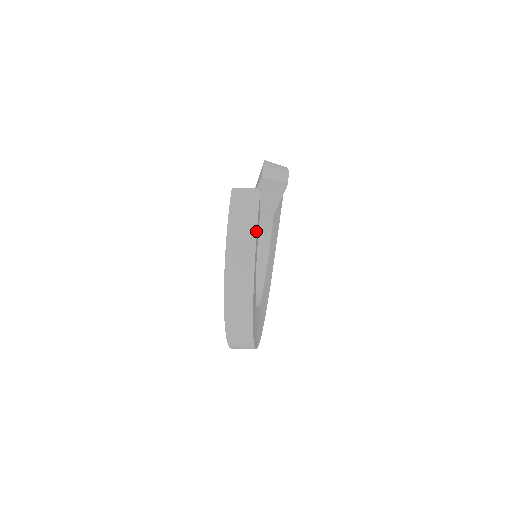
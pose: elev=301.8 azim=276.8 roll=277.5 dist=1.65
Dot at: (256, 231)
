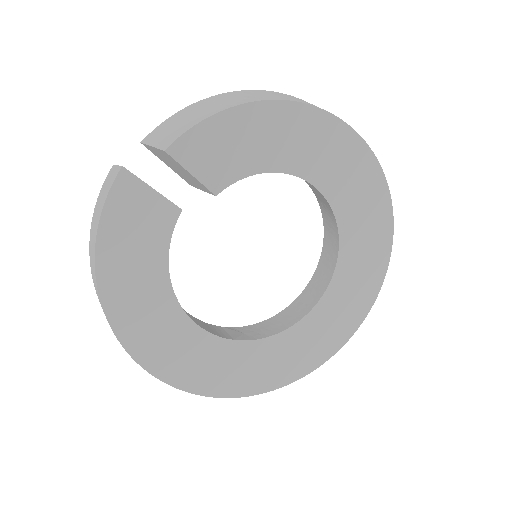
Dot at: (95, 241)
